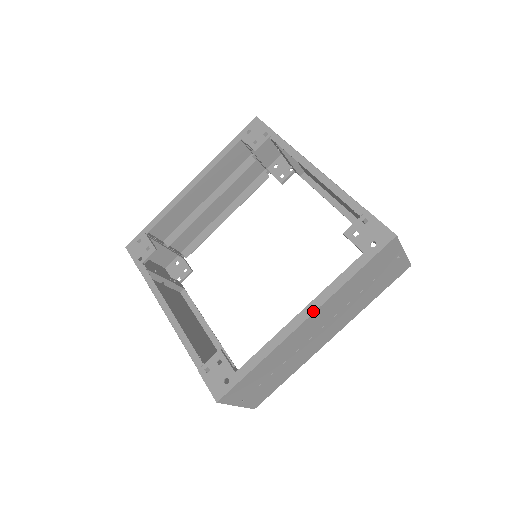
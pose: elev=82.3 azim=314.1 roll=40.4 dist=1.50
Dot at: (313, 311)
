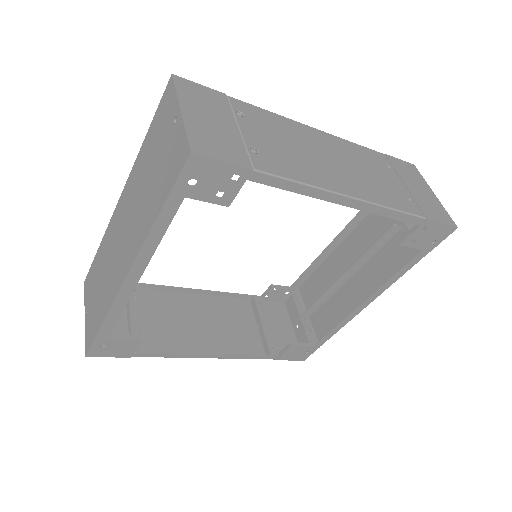
Dot at: occluded
